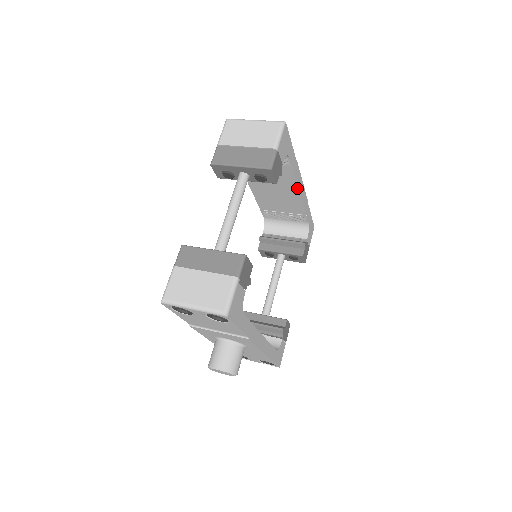
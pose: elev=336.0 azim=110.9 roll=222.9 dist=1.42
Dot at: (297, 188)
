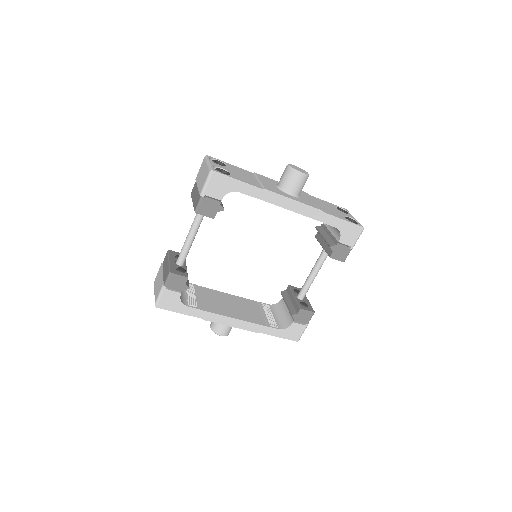
Dot at: (282, 207)
